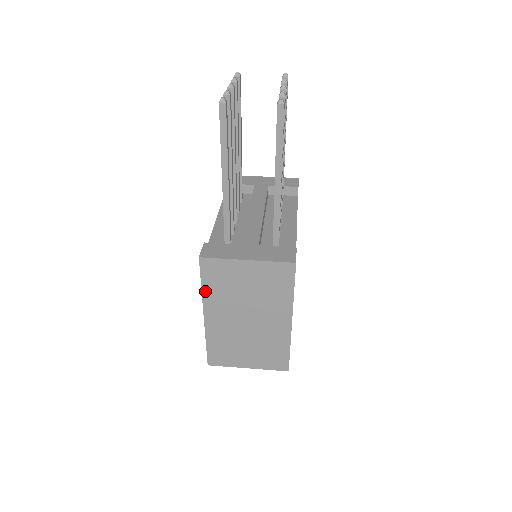
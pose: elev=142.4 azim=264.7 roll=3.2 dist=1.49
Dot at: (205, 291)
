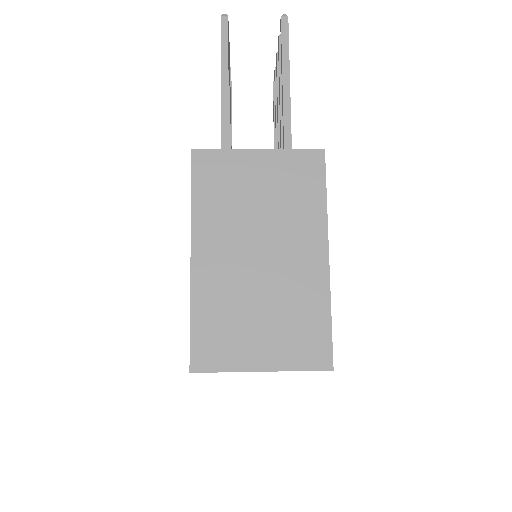
Dot at: (196, 207)
